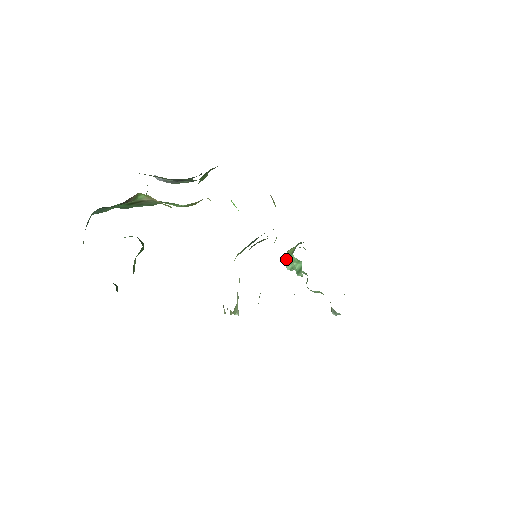
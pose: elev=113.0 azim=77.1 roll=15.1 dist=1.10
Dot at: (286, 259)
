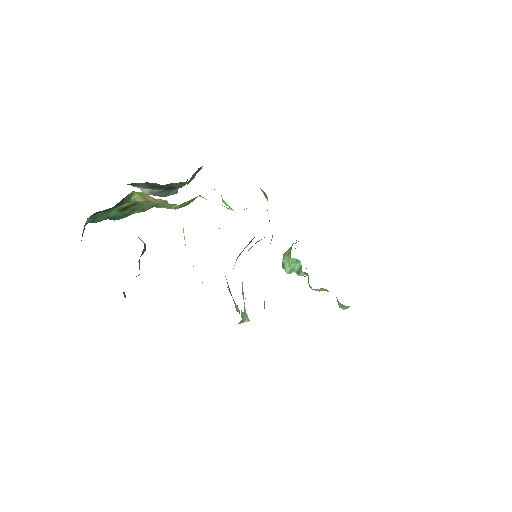
Dot at: (283, 262)
